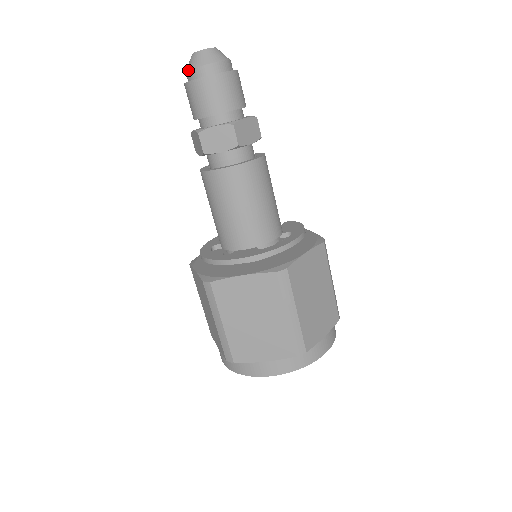
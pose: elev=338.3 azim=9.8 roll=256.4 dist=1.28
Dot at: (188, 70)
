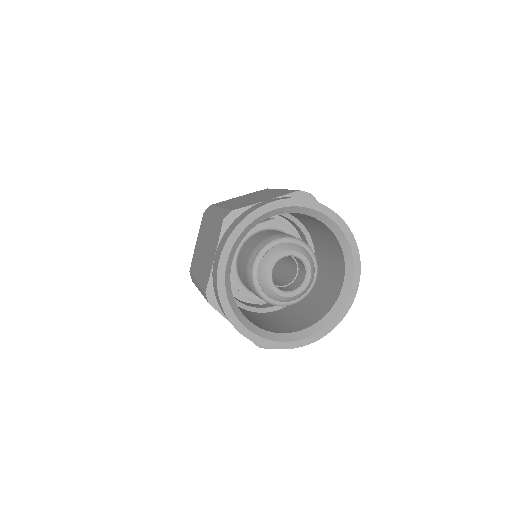
Dot at: occluded
